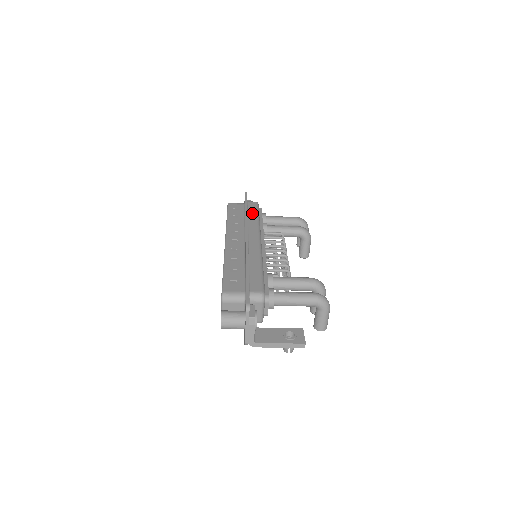
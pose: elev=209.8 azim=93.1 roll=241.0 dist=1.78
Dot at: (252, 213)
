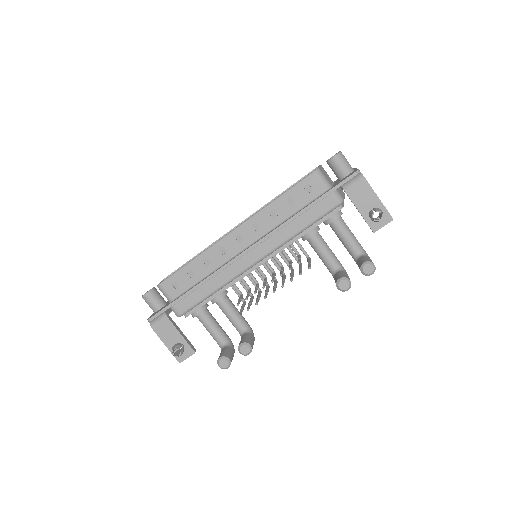
Dot at: occluded
